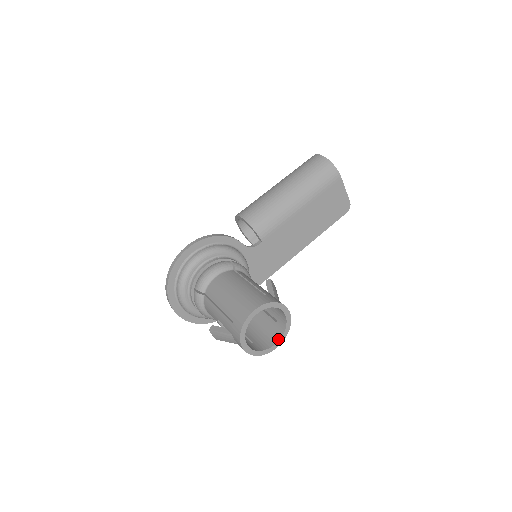
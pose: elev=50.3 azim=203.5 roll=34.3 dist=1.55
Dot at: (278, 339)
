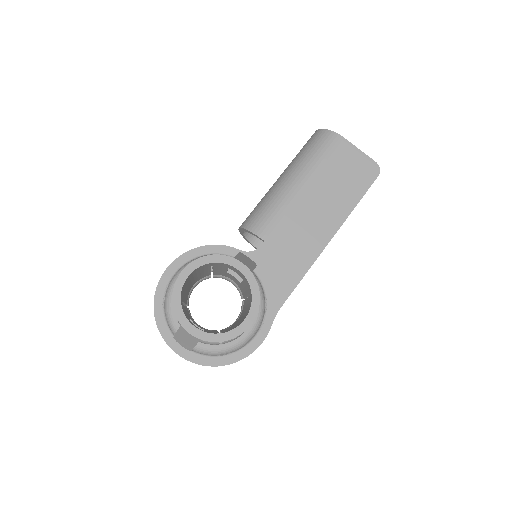
Dot at: (248, 312)
